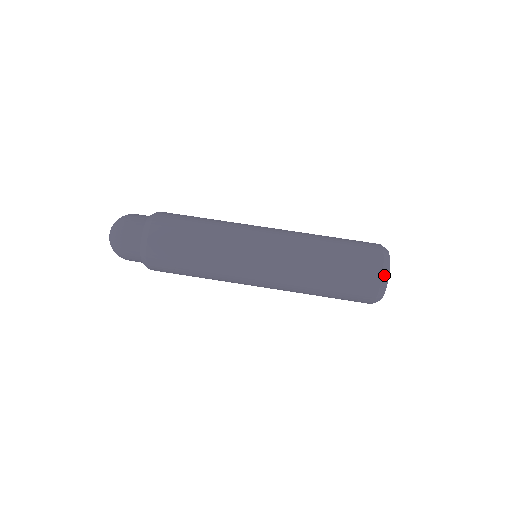
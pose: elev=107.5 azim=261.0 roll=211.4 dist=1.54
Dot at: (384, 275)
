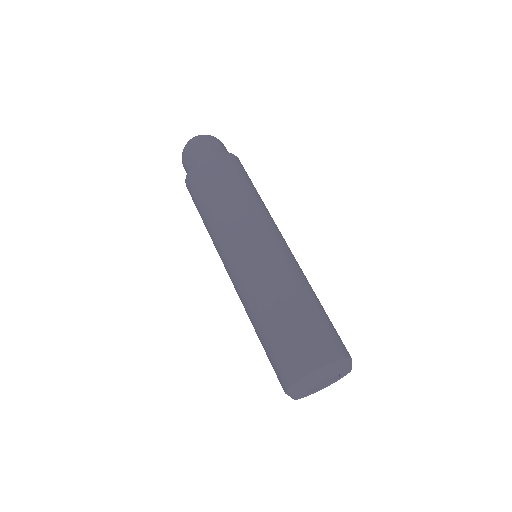
Dot at: (341, 363)
